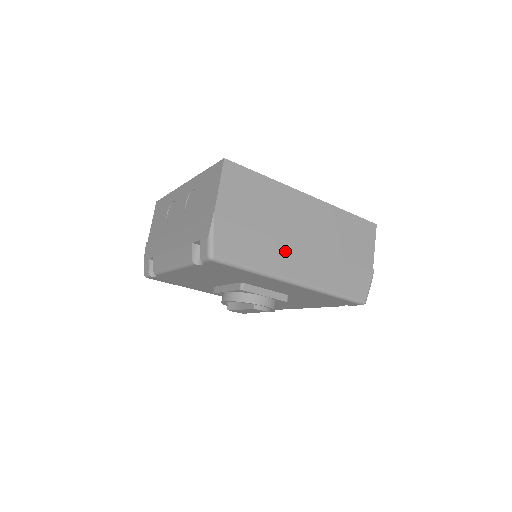
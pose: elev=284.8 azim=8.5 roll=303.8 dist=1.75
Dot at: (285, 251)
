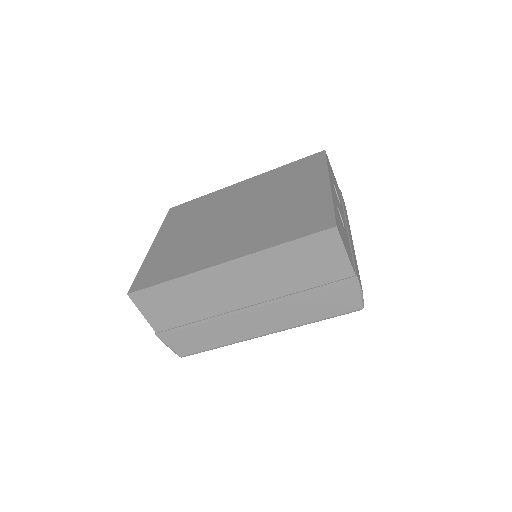
Dot at: (235, 322)
